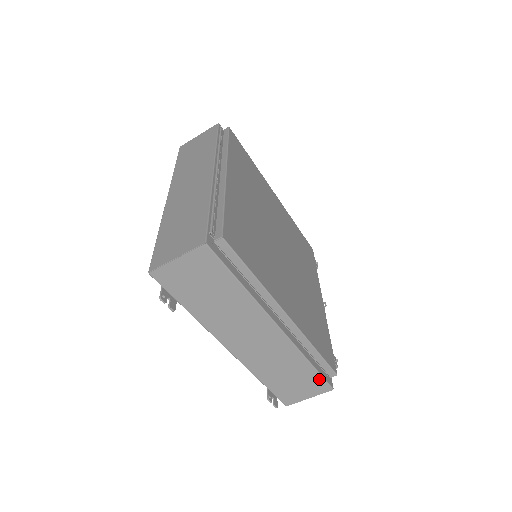
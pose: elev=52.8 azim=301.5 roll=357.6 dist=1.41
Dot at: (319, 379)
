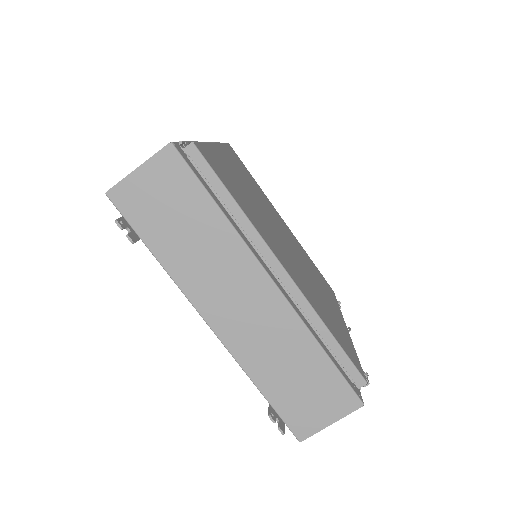
Dot at: (340, 383)
